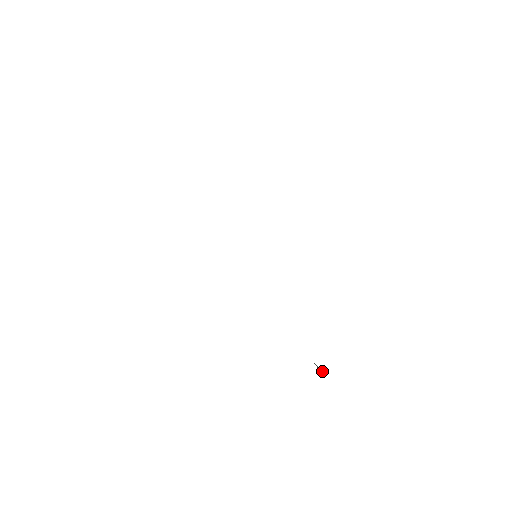
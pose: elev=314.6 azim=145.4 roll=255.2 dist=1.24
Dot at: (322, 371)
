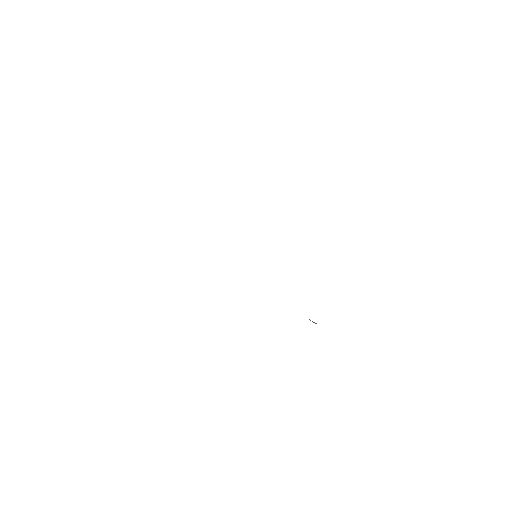
Dot at: (316, 323)
